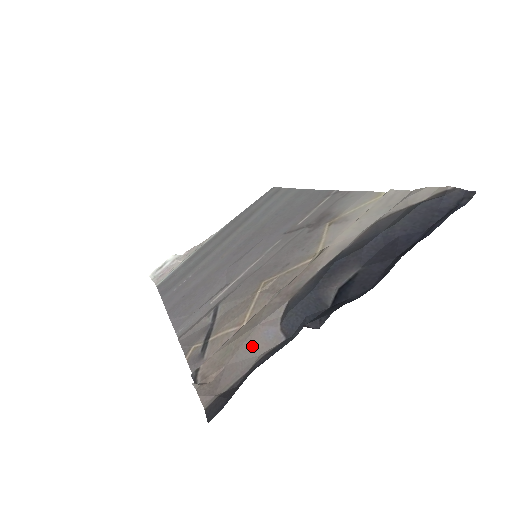
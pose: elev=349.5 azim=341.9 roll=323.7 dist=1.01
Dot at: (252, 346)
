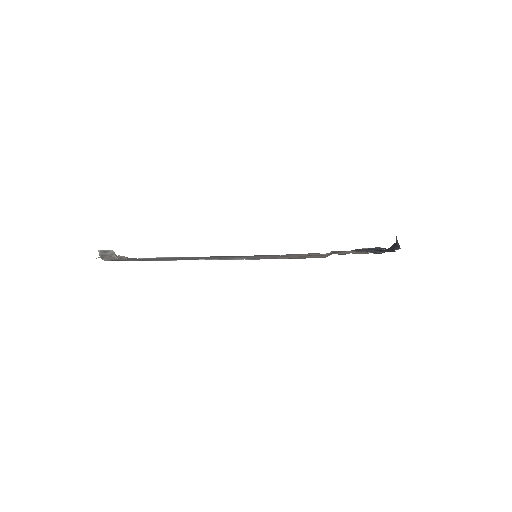
Dot at: (361, 252)
